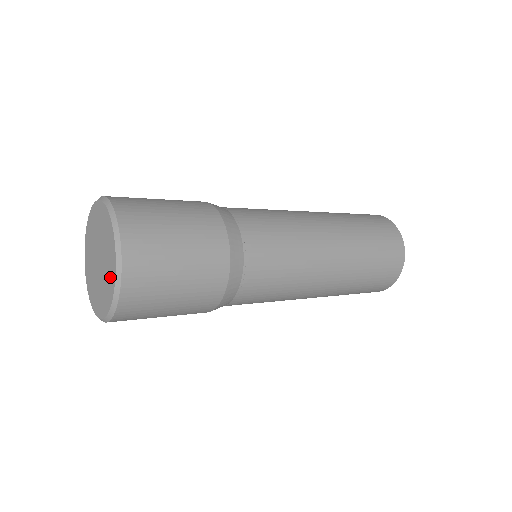
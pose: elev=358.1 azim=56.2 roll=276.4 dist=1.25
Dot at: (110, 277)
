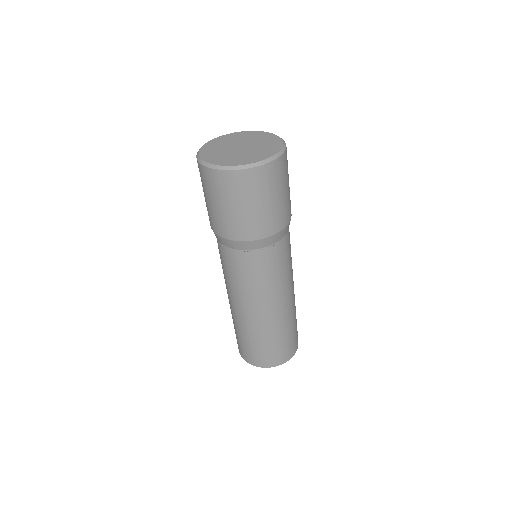
Dot at: (272, 141)
